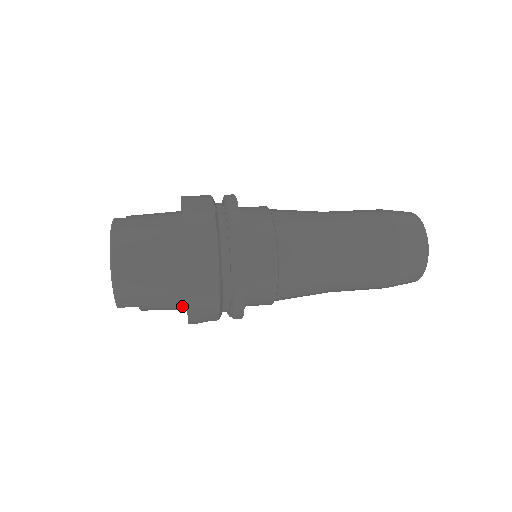
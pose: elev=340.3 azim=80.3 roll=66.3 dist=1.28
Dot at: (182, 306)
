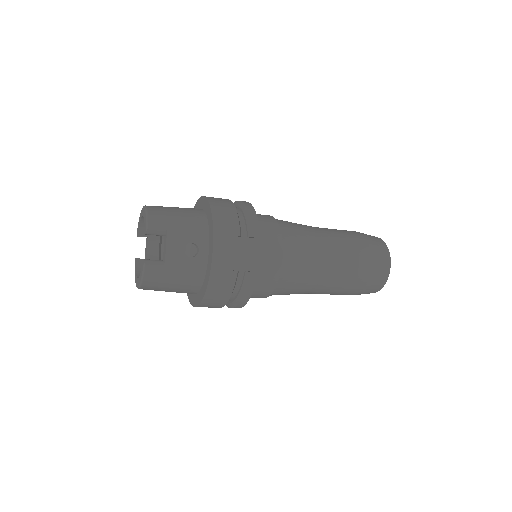
Dot at: (205, 233)
